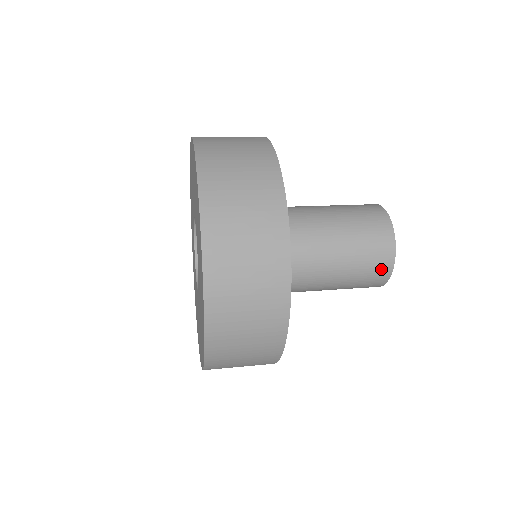
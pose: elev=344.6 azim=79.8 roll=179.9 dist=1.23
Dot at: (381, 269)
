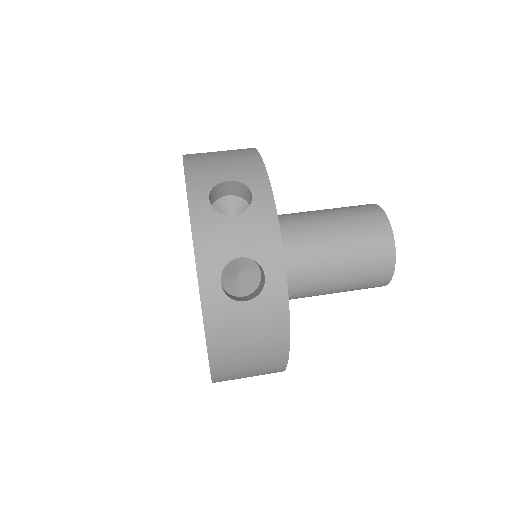
Dot at: occluded
